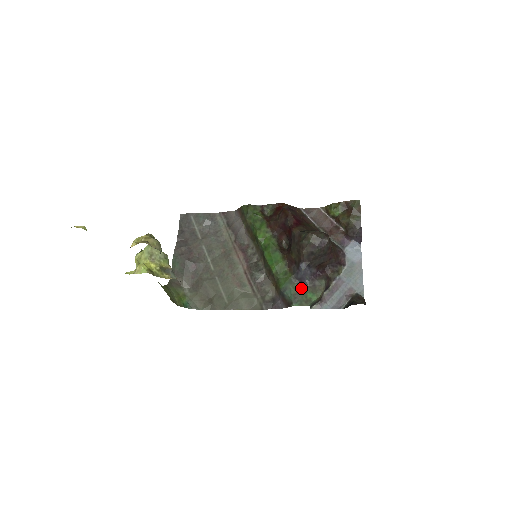
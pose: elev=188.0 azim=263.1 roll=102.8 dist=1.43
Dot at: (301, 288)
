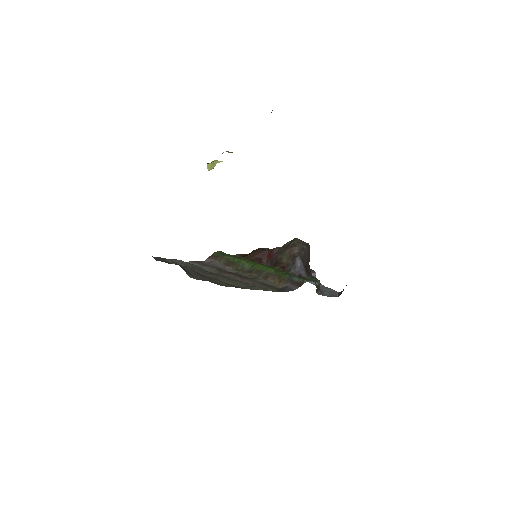
Dot at: (302, 277)
